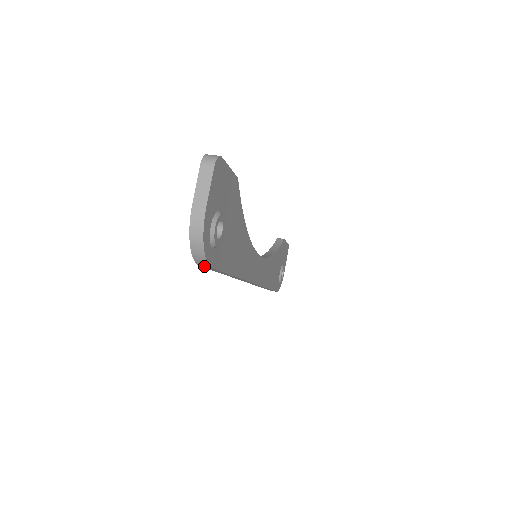
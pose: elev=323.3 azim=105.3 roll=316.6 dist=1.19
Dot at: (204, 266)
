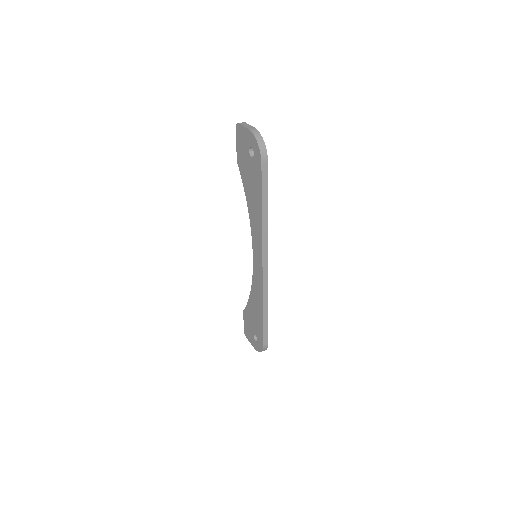
Dot at: (264, 161)
